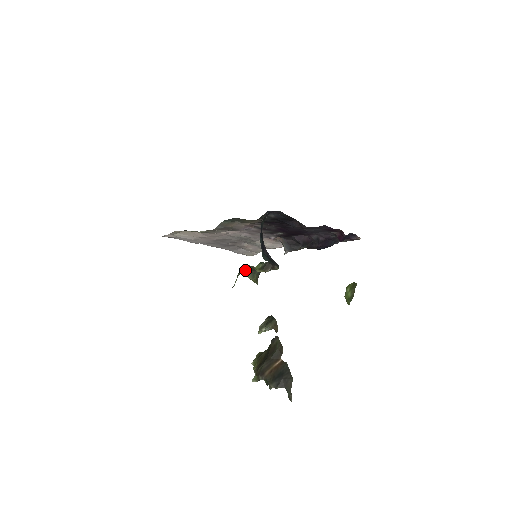
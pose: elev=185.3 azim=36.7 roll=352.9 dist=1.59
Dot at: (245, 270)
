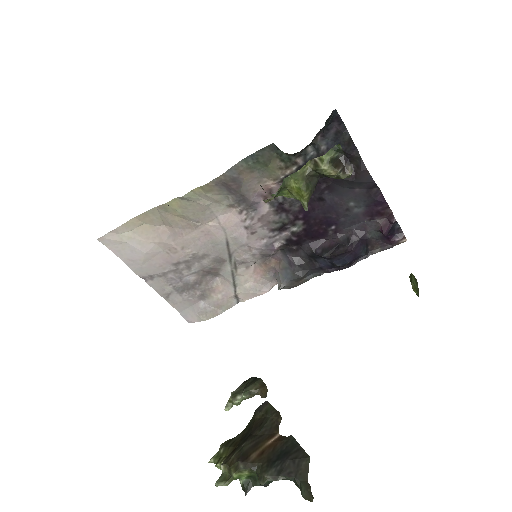
Dot at: (300, 169)
